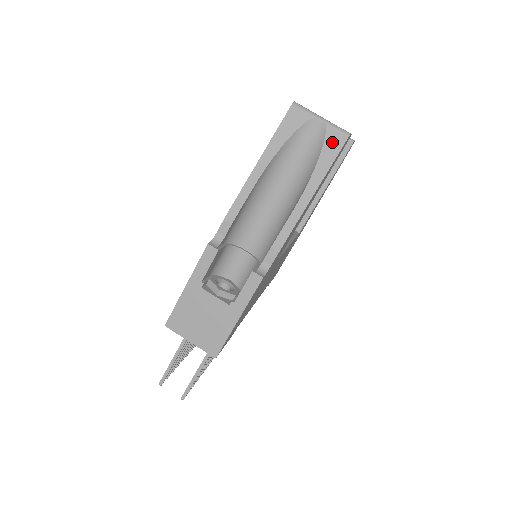
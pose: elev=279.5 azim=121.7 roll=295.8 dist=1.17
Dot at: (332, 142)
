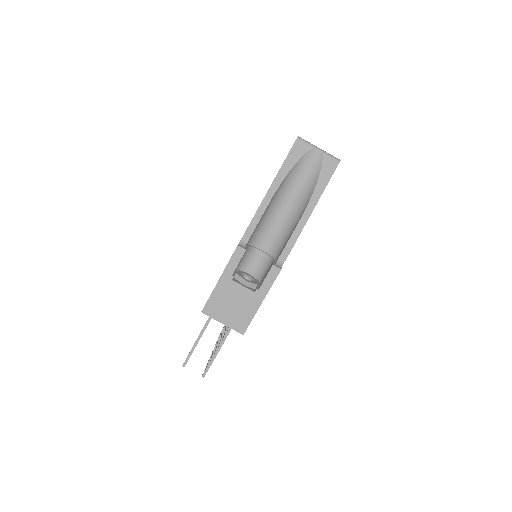
Dot at: (328, 166)
